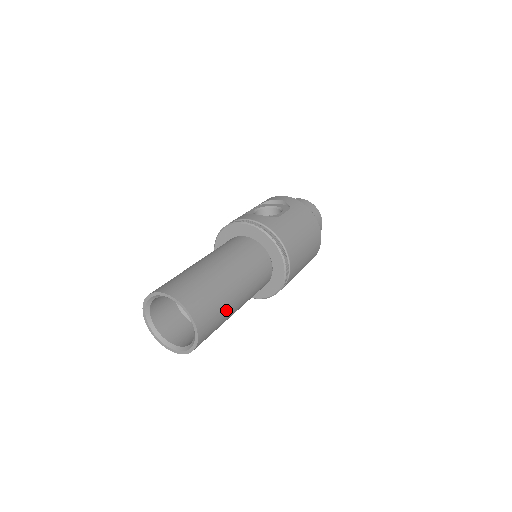
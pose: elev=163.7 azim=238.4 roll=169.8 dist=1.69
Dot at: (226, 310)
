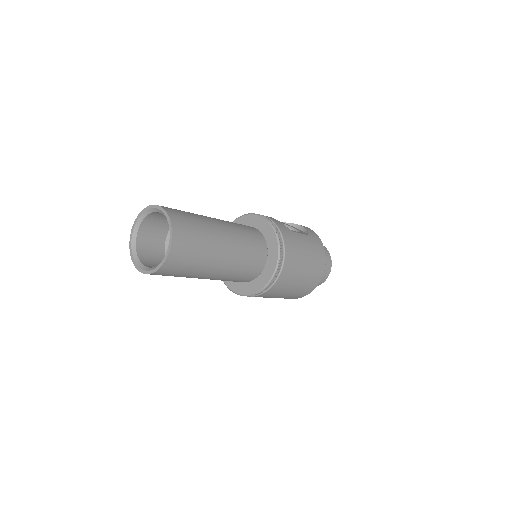
Dot at: (204, 261)
